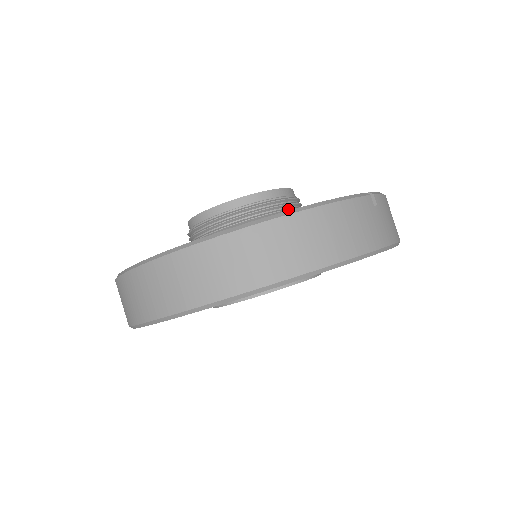
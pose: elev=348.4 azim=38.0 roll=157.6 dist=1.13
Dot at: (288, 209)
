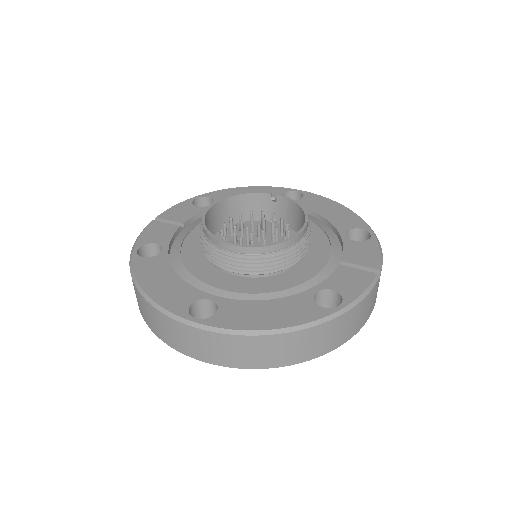
Dot at: (305, 249)
